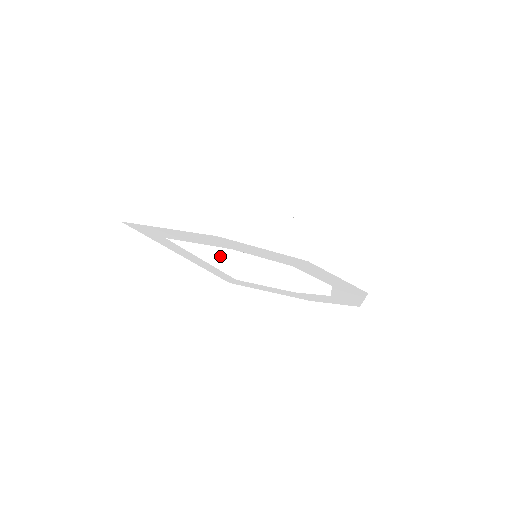
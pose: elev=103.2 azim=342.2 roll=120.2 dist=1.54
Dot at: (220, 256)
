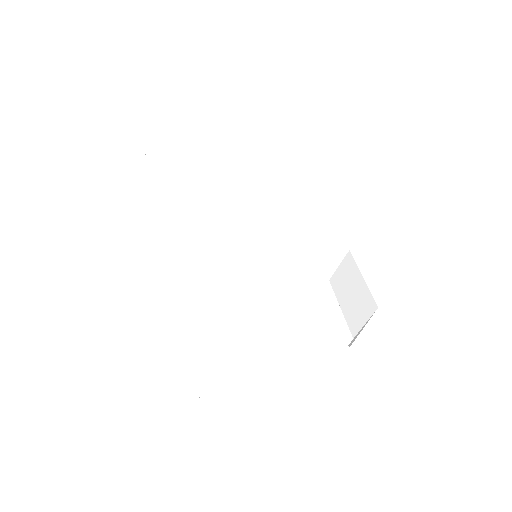
Dot at: (238, 200)
